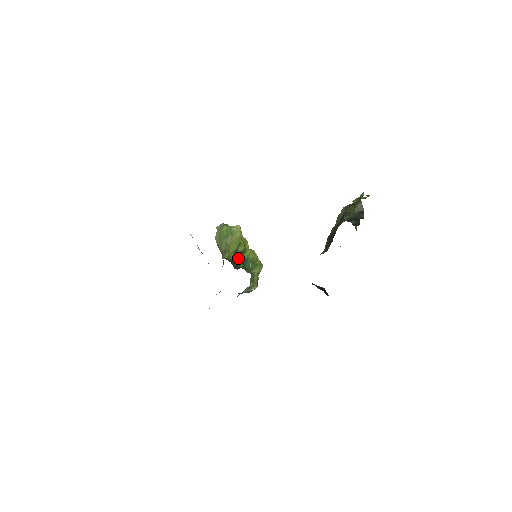
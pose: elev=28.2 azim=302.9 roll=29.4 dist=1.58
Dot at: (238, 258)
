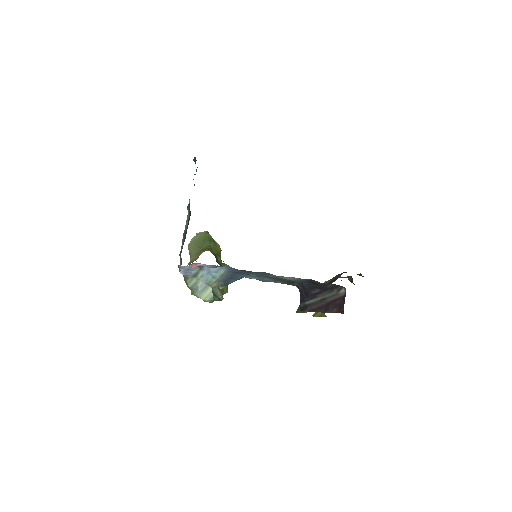
Dot at: (217, 261)
